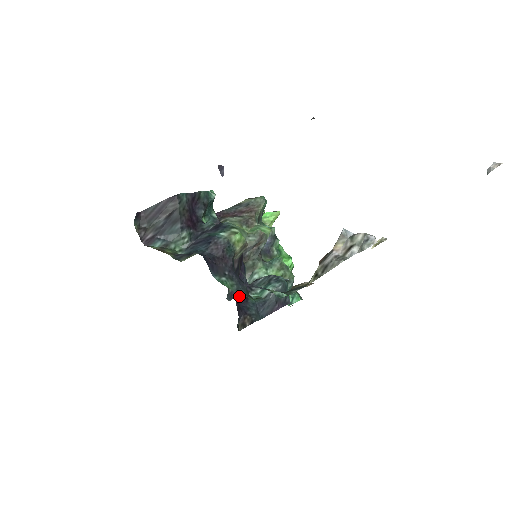
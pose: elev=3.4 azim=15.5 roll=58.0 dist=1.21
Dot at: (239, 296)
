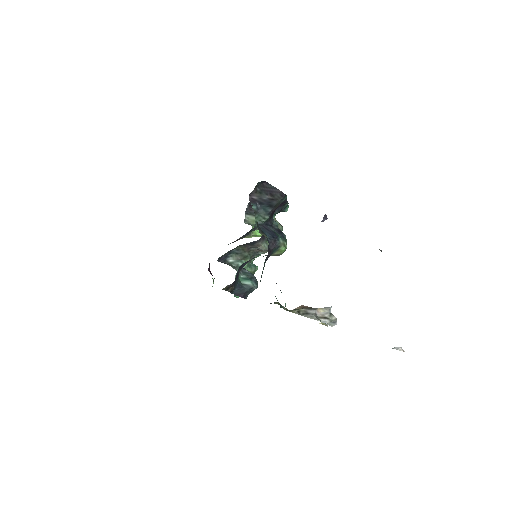
Dot at: (238, 270)
